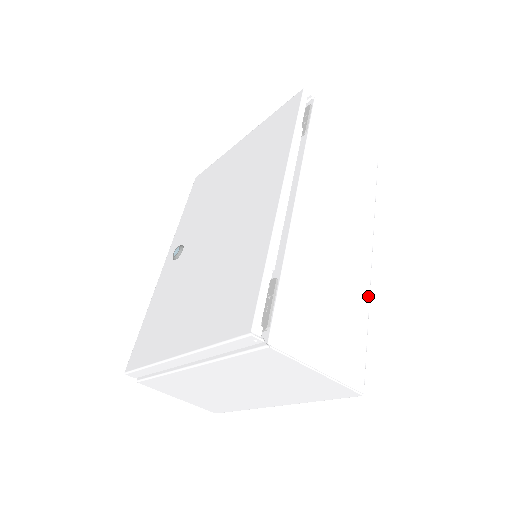
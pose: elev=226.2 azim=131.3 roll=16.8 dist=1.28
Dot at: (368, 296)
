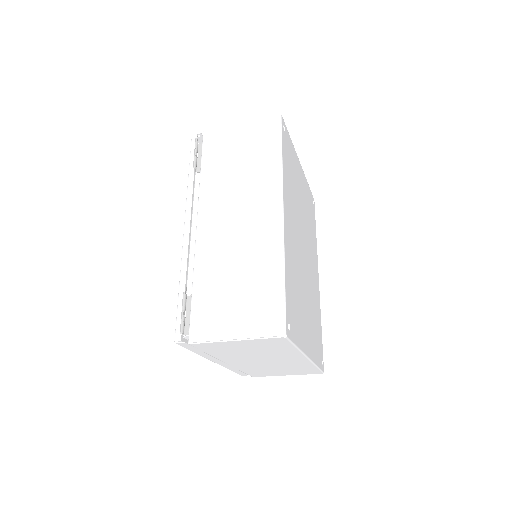
Dot at: (281, 252)
